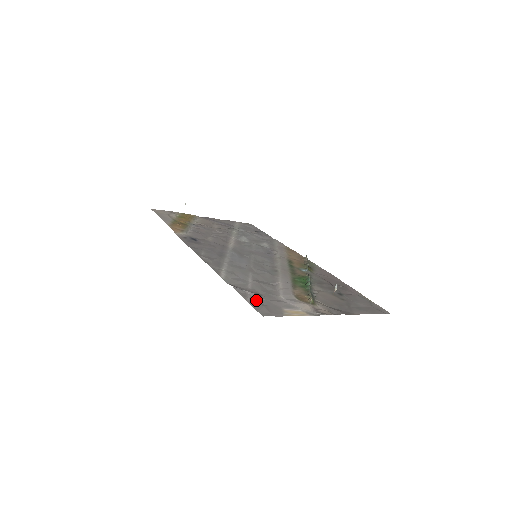
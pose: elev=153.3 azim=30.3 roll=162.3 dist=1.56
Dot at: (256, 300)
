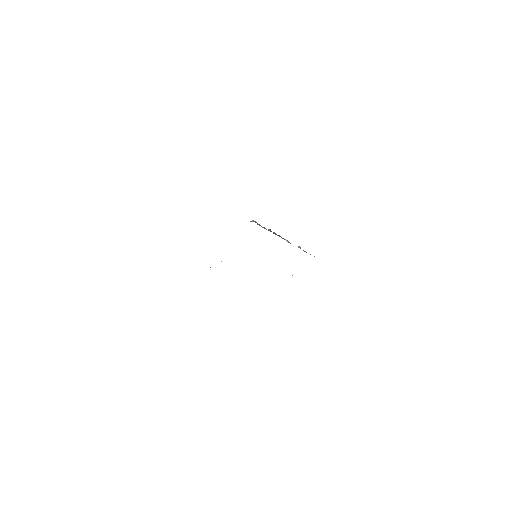
Dot at: occluded
